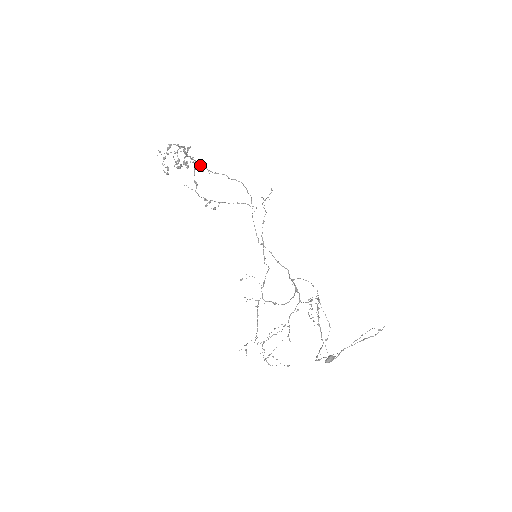
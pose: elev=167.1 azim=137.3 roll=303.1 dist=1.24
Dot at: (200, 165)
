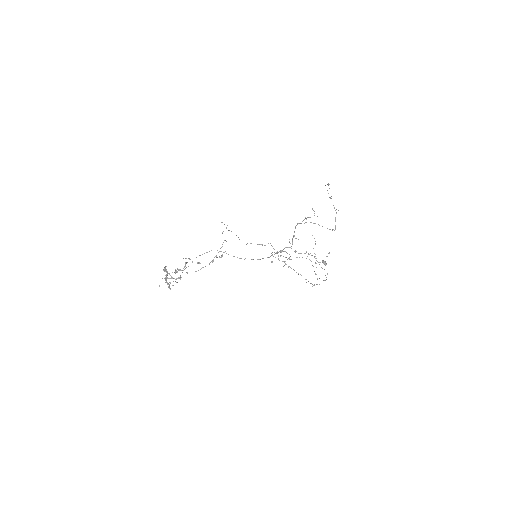
Dot at: occluded
